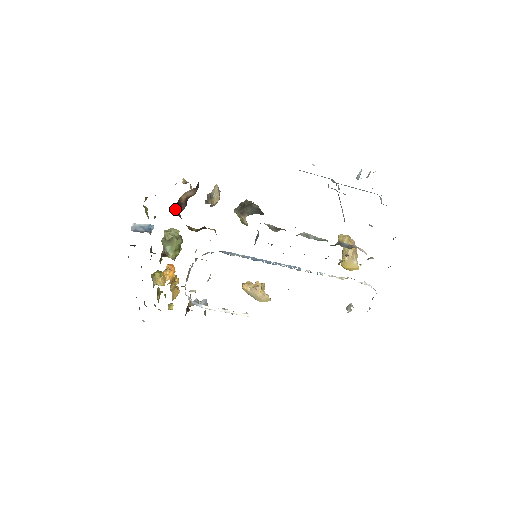
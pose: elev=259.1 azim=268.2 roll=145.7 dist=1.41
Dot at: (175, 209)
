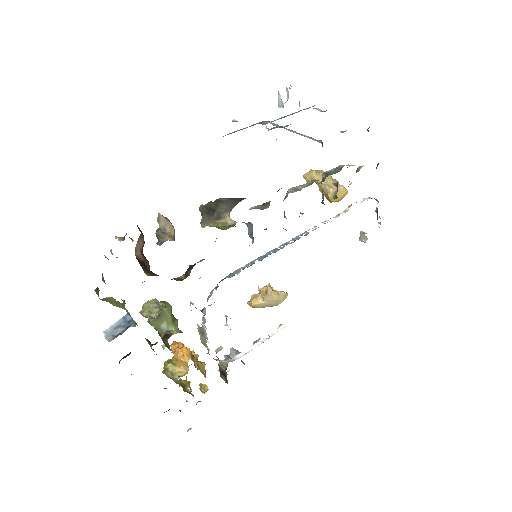
Dot at: (145, 271)
